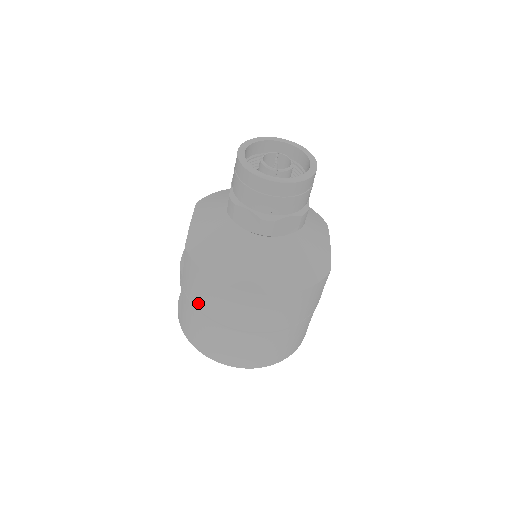
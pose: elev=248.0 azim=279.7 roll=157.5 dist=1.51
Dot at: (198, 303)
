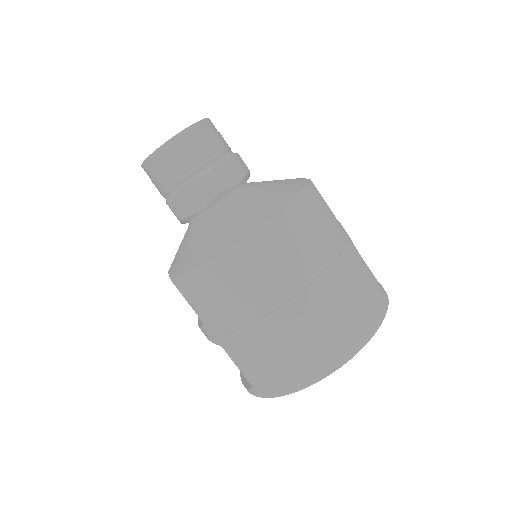
Dot at: (231, 320)
